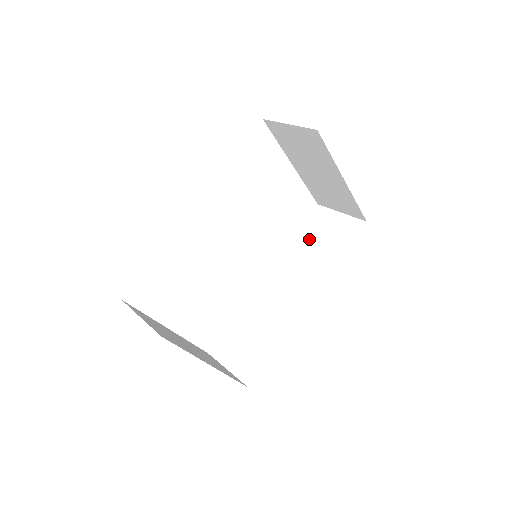
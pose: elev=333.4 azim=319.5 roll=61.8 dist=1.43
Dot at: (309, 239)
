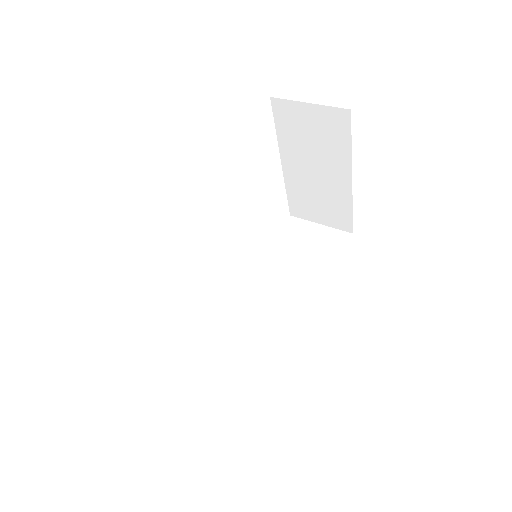
Dot at: (287, 251)
